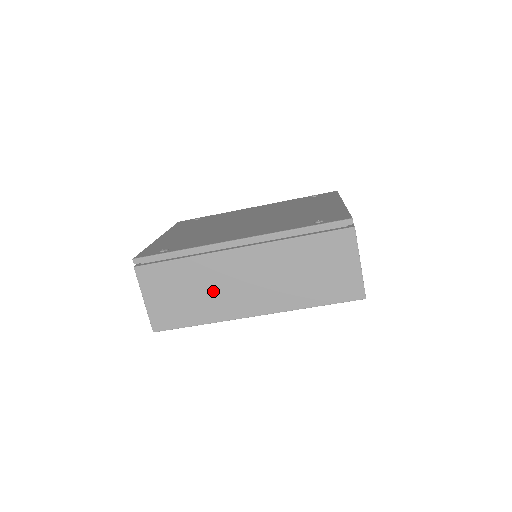
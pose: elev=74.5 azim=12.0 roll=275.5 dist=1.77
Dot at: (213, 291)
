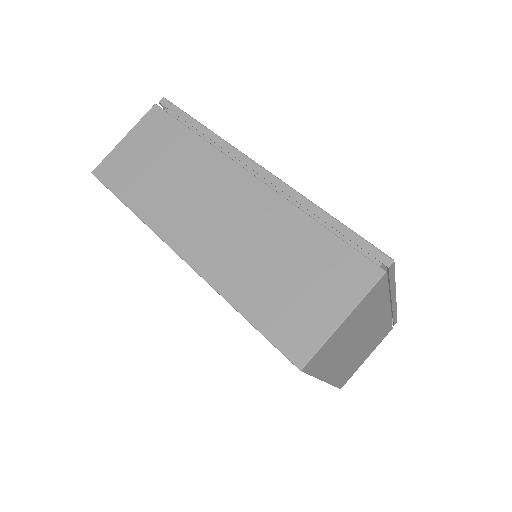
Dot at: (179, 189)
